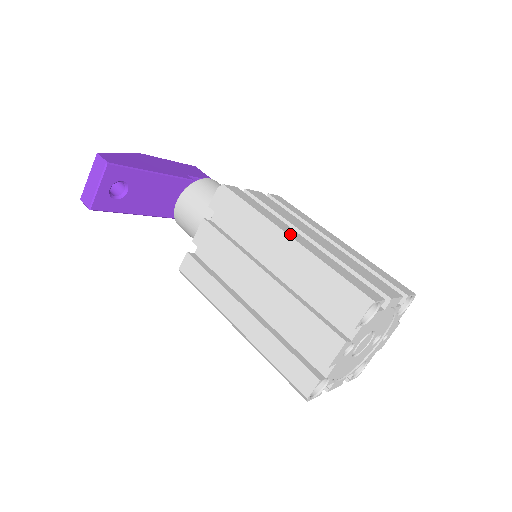
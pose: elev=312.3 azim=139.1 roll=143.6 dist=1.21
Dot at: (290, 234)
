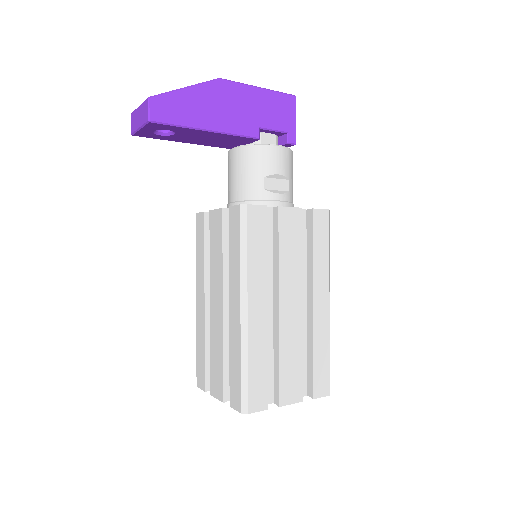
Dot at: (251, 306)
